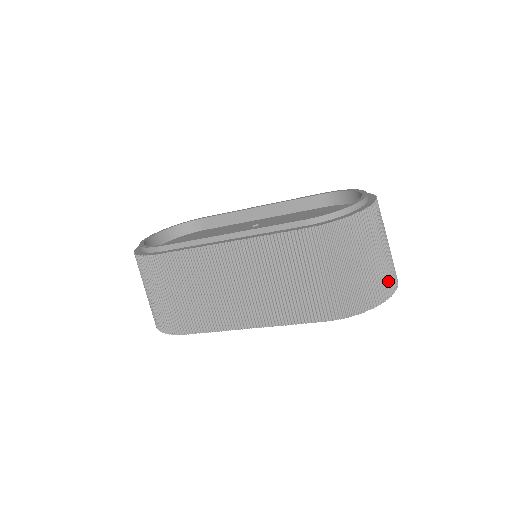
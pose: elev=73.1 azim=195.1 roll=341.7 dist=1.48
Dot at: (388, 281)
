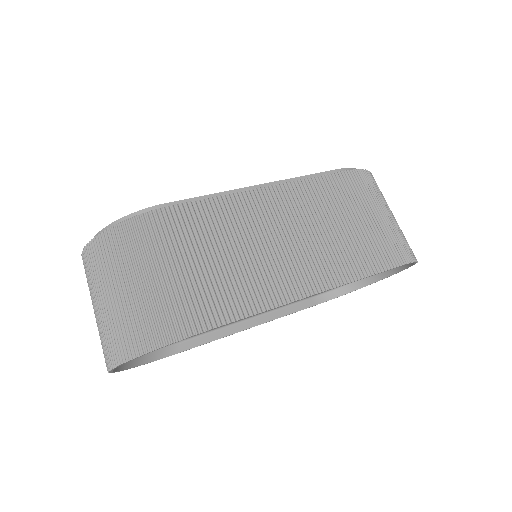
Dot at: occluded
